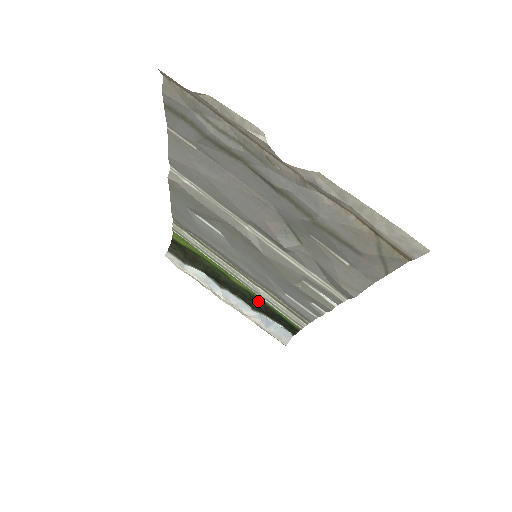
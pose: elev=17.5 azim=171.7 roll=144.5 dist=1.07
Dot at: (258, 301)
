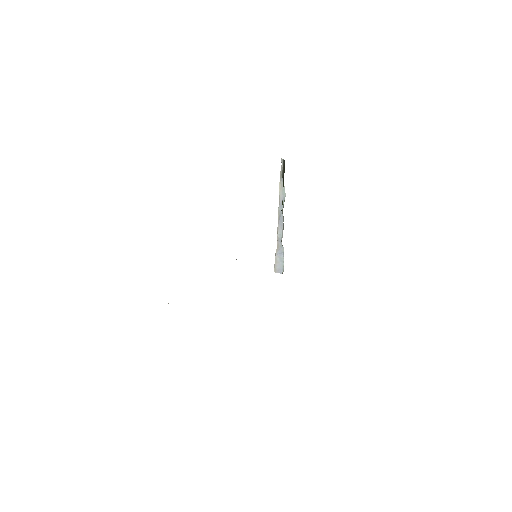
Dot at: occluded
